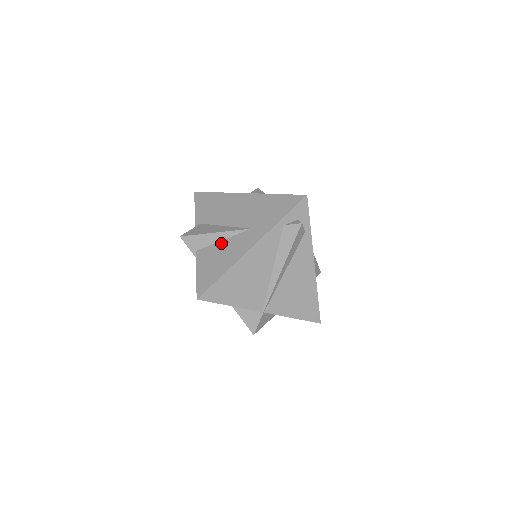
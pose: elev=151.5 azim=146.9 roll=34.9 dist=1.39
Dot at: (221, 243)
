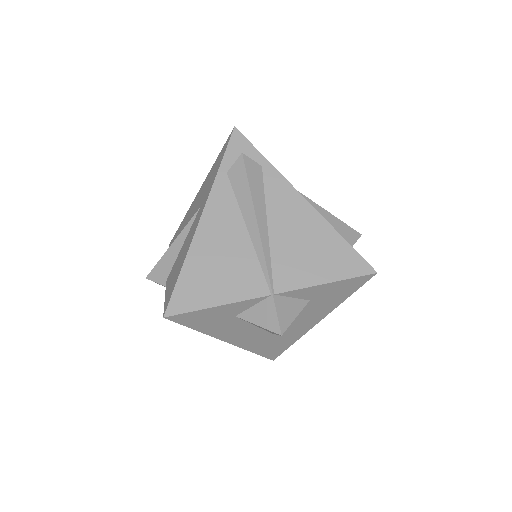
Dot at: (181, 248)
